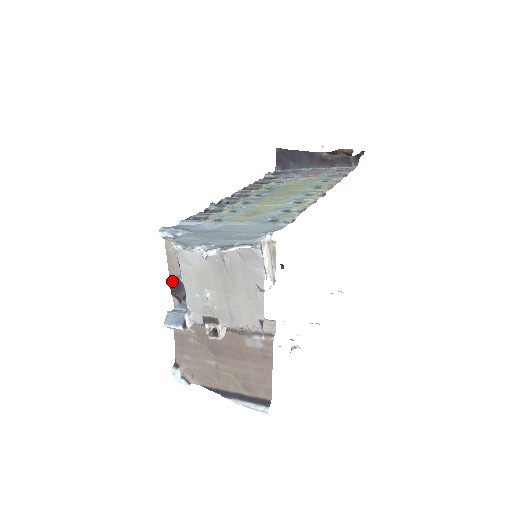
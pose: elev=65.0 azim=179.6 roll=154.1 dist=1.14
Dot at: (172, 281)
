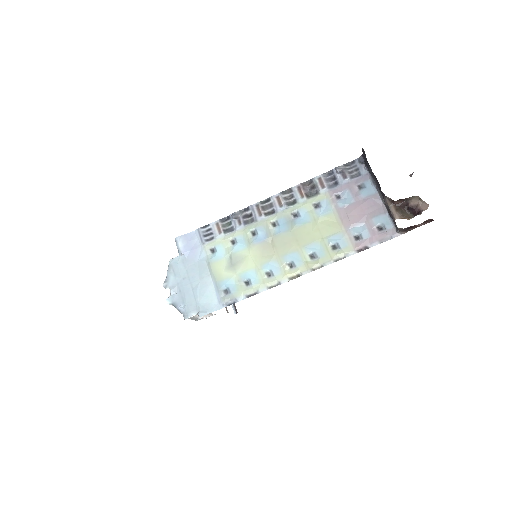
Dot at: occluded
